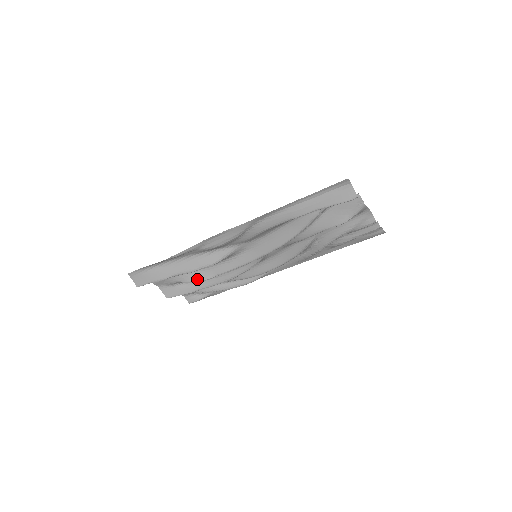
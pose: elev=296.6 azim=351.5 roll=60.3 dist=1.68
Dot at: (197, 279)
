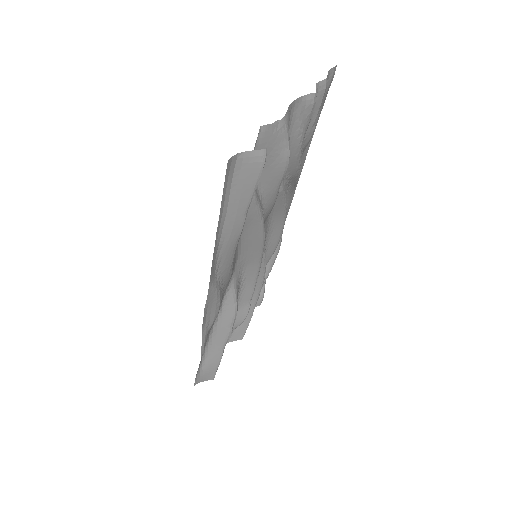
Dot at: (241, 318)
